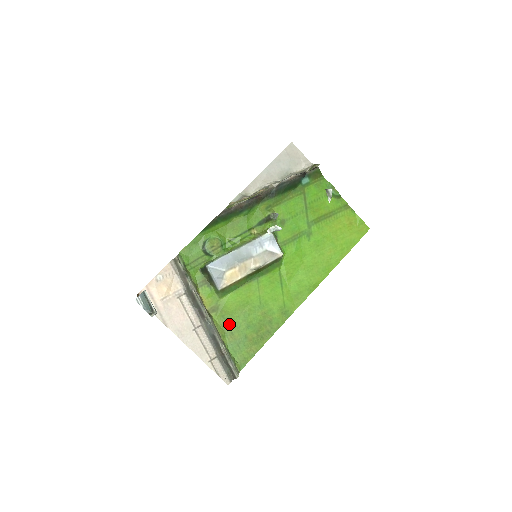
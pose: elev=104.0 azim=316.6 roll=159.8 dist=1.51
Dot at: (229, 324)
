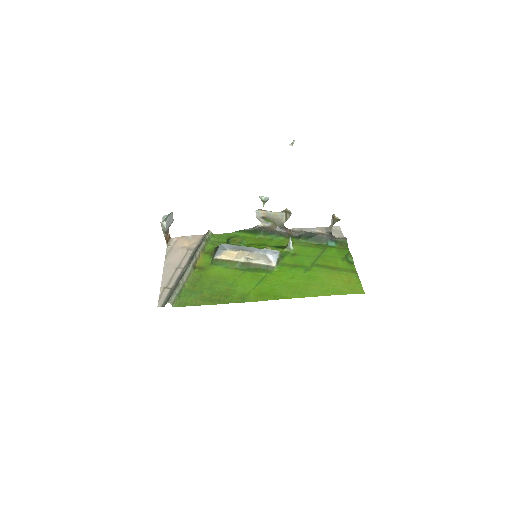
Dot at: (200, 280)
